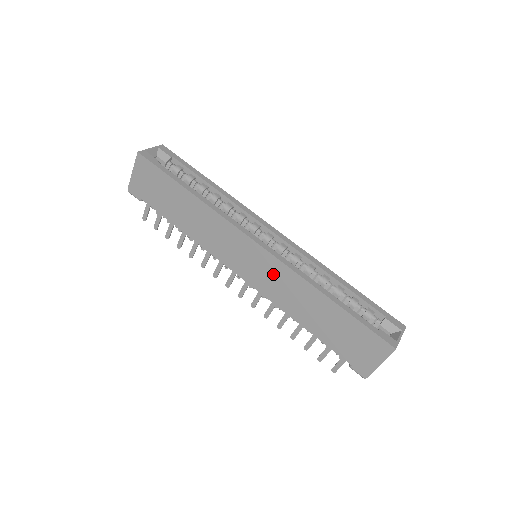
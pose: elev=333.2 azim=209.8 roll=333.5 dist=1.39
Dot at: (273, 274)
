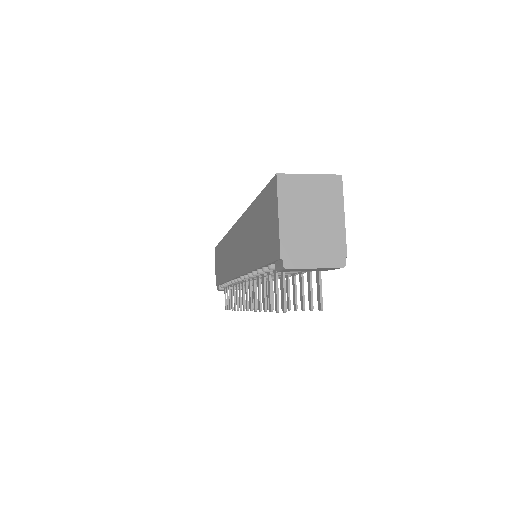
Dot at: (239, 240)
